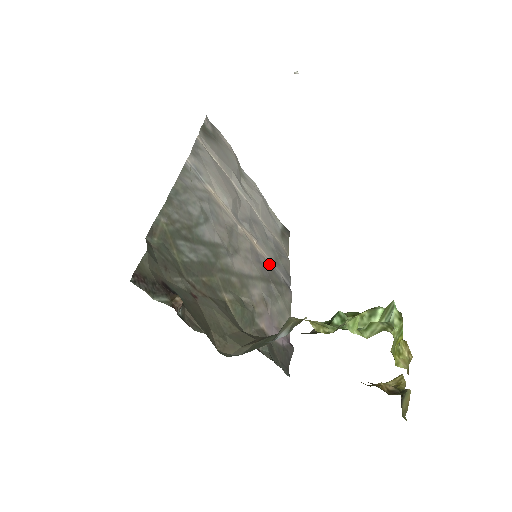
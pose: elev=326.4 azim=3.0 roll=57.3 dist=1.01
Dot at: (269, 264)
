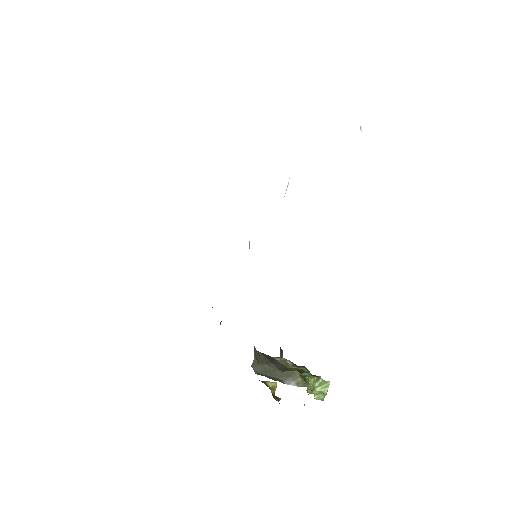
Dot at: occluded
